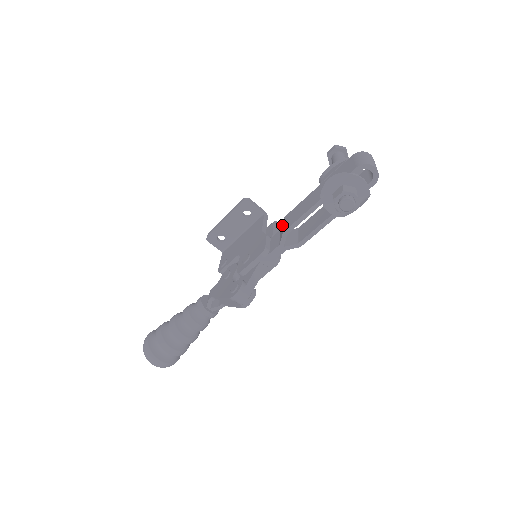
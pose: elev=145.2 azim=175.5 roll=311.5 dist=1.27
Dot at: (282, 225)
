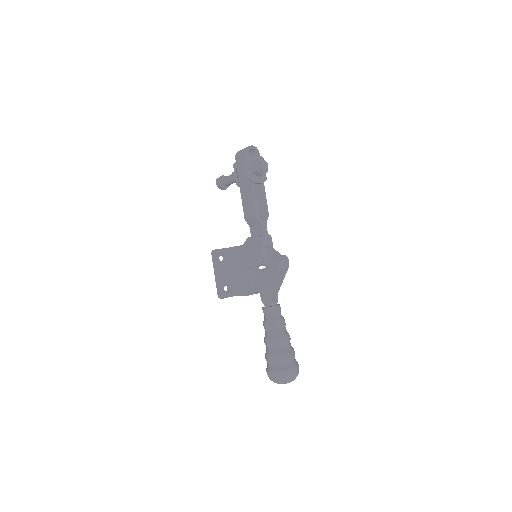
Dot at: (249, 221)
